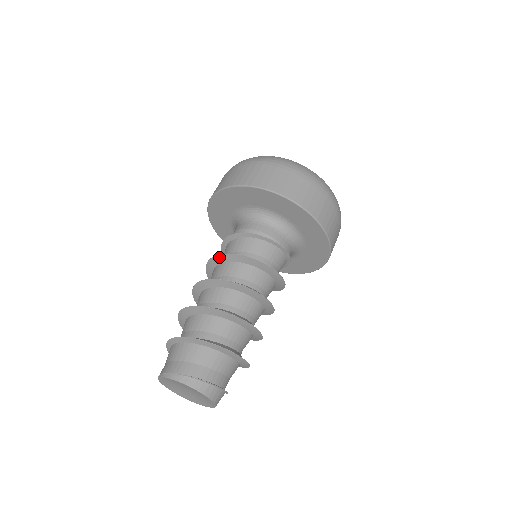
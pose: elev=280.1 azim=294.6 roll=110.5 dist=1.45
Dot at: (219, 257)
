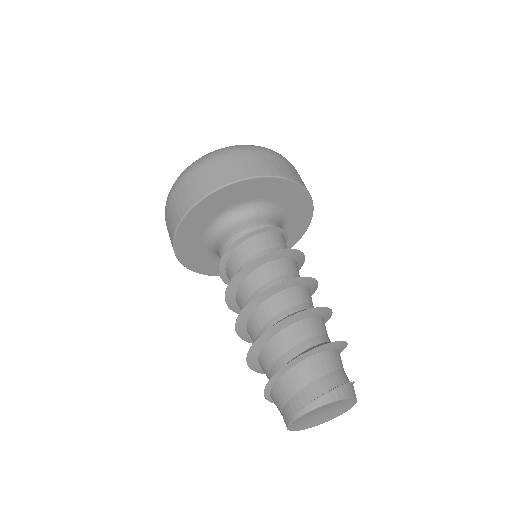
Dot at: (240, 273)
